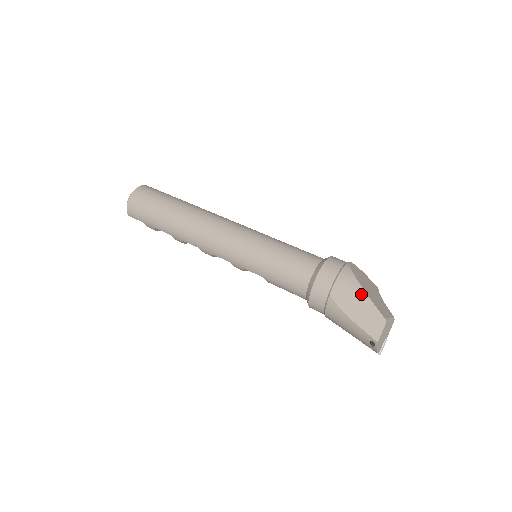
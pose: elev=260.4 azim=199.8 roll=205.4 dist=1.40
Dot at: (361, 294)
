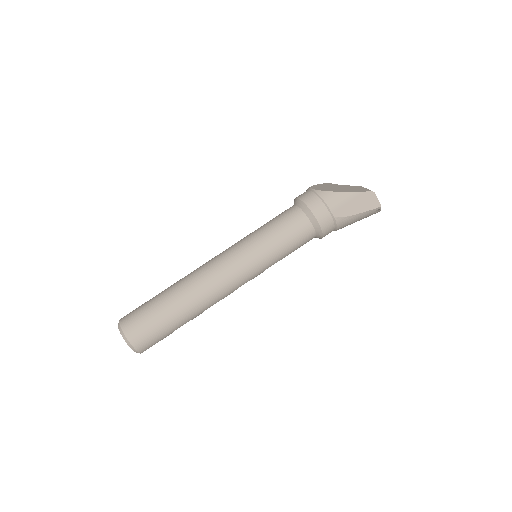
Dot at: (348, 196)
